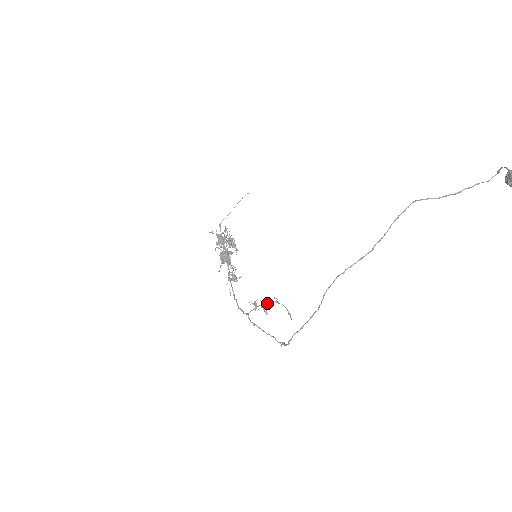
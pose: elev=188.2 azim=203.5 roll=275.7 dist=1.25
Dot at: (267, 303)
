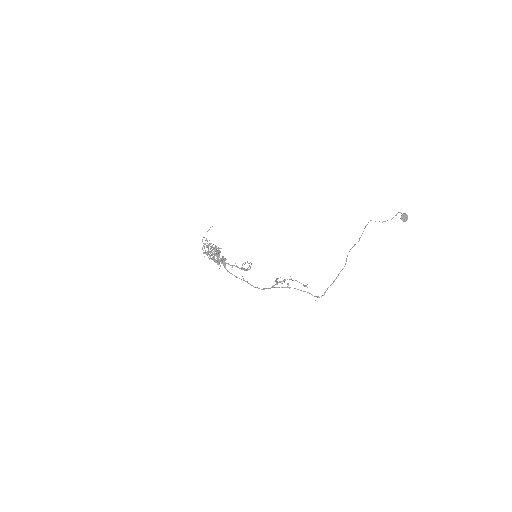
Dot at: (285, 280)
